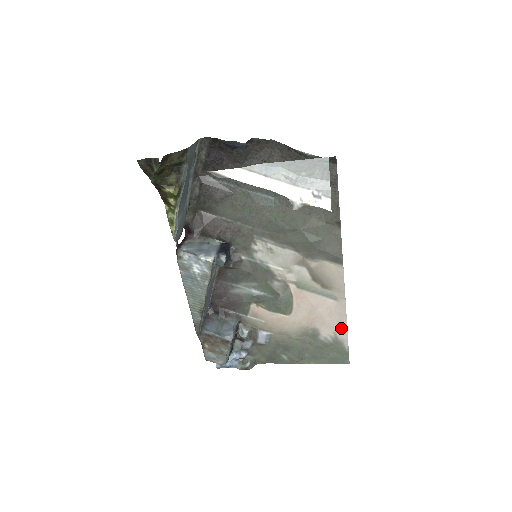
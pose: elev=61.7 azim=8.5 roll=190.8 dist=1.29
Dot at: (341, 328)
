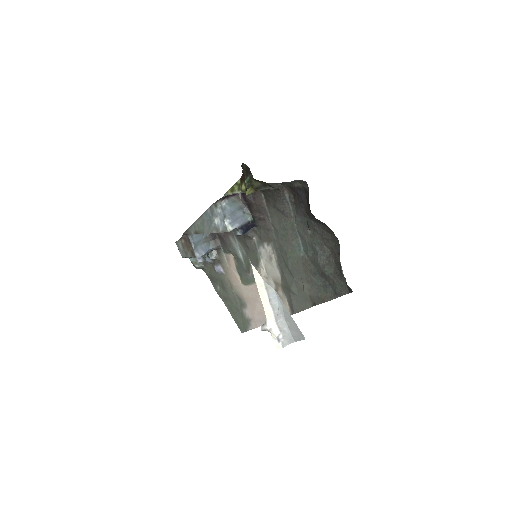
Dot at: (257, 323)
